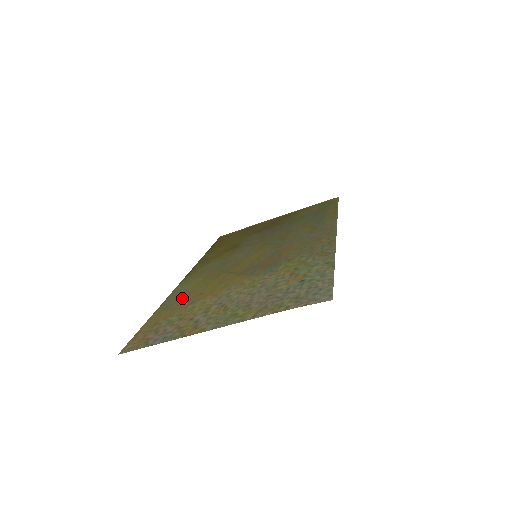
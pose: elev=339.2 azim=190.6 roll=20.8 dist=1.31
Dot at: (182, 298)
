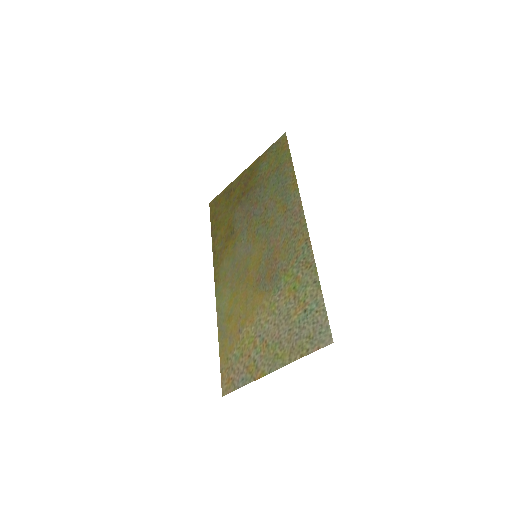
Dot at: (229, 322)
